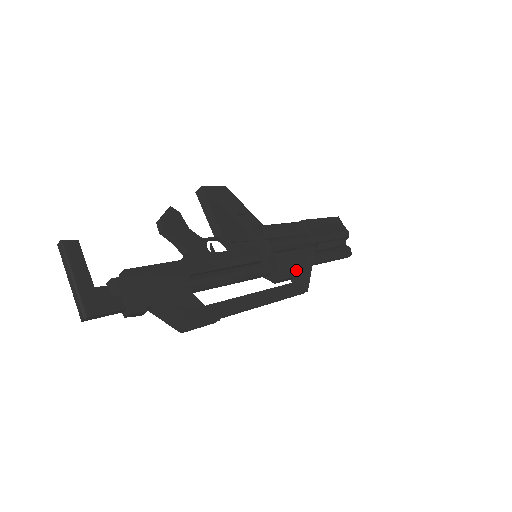
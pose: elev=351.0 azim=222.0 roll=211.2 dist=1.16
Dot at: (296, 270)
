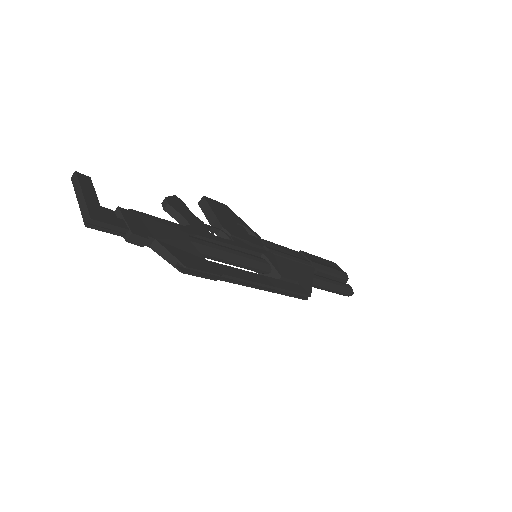
Dot at: (297, 277)
